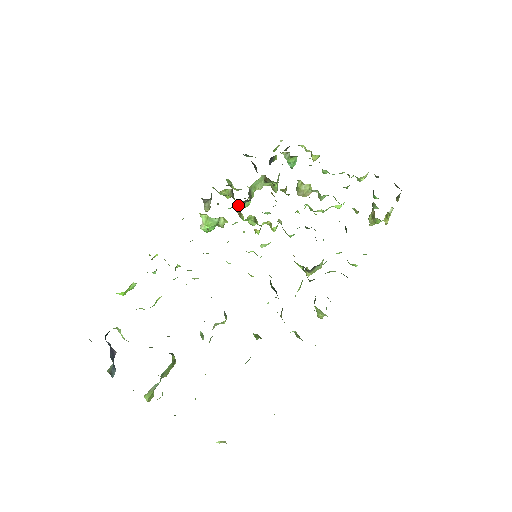
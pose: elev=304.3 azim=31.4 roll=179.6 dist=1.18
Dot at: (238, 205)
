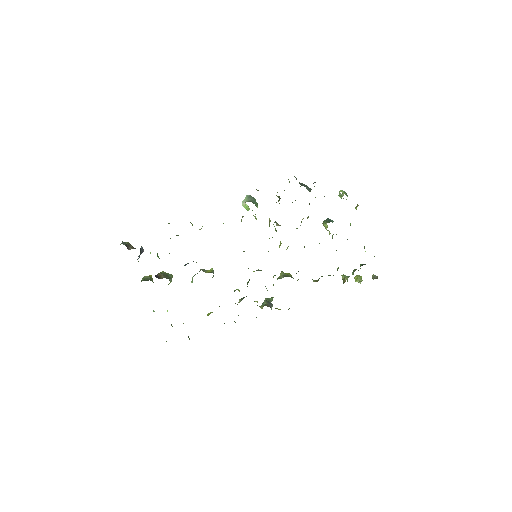
Dot at: occluded
